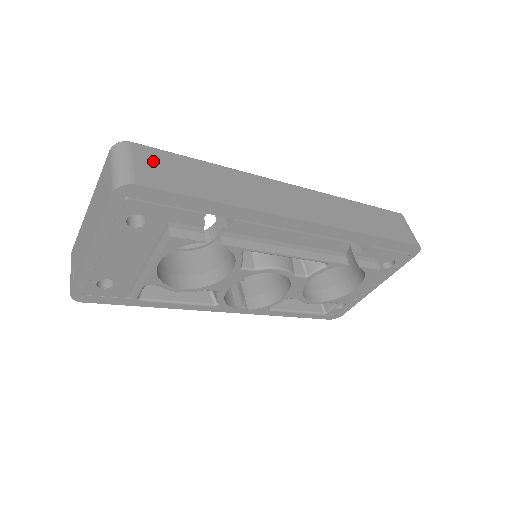
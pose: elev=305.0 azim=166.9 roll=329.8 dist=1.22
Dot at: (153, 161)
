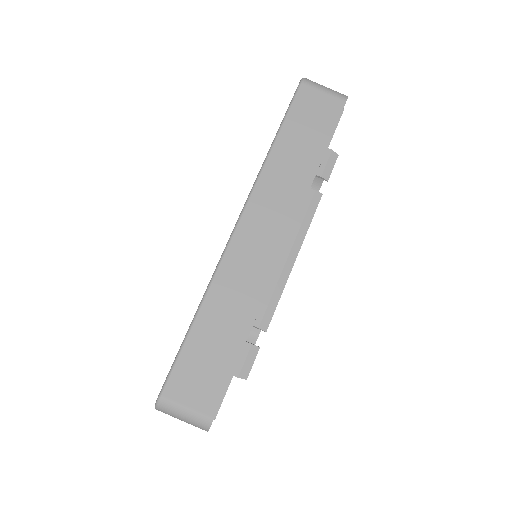
Dot at: (188, 385)
